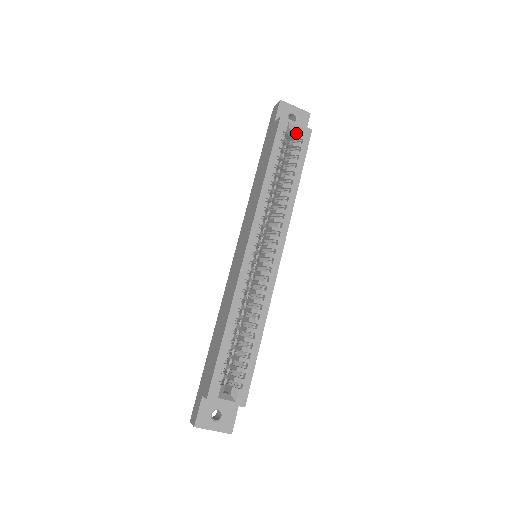
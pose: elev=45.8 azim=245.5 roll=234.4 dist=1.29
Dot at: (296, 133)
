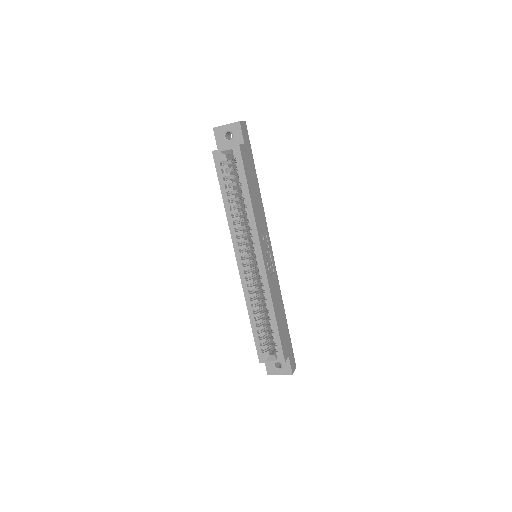
Dot at: (231, 154)
